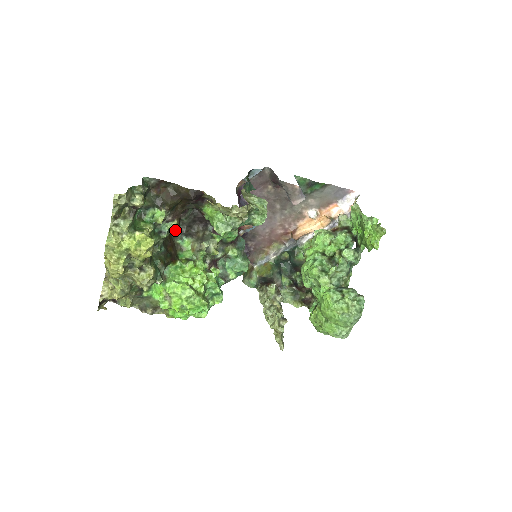
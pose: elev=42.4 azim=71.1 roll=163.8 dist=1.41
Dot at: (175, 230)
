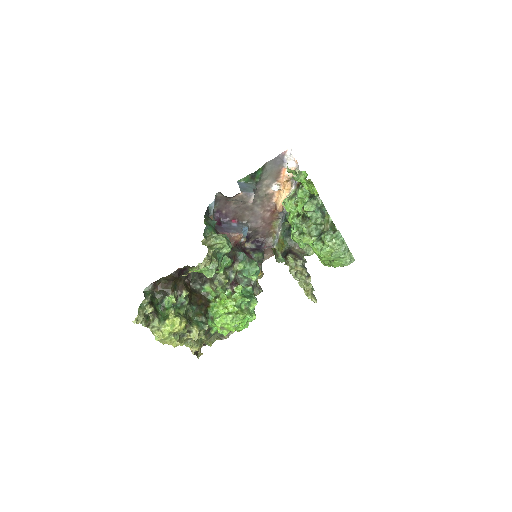
Dot at: (196, 286)
